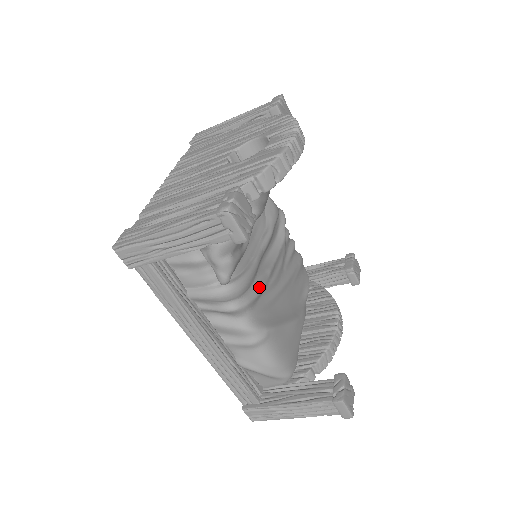
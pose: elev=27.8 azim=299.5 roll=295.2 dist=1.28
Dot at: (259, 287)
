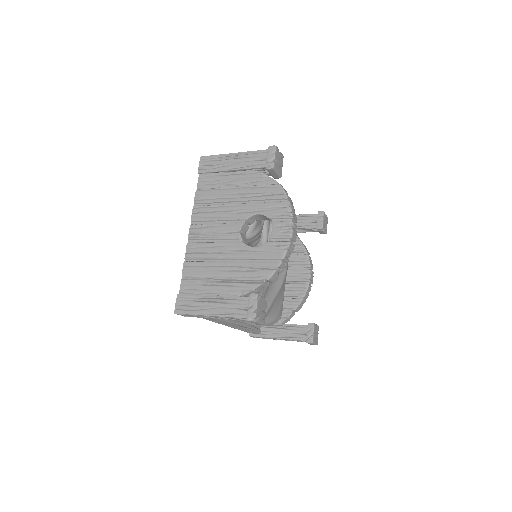
Dot at: (262, 290)
